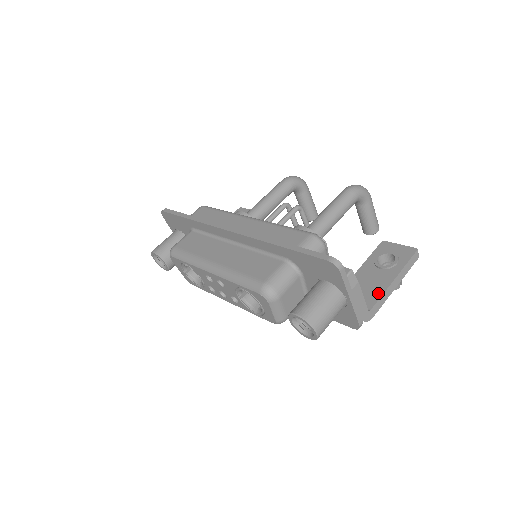
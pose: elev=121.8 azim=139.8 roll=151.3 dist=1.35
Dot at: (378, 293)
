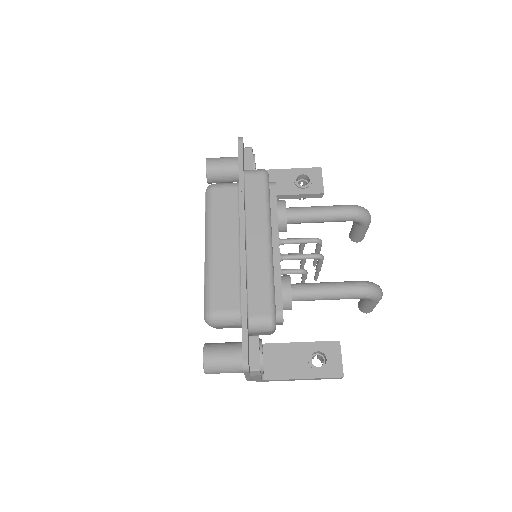
Dot at: (283, 375)
